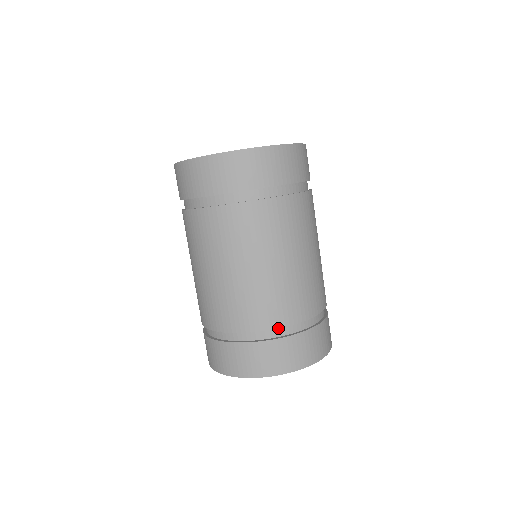
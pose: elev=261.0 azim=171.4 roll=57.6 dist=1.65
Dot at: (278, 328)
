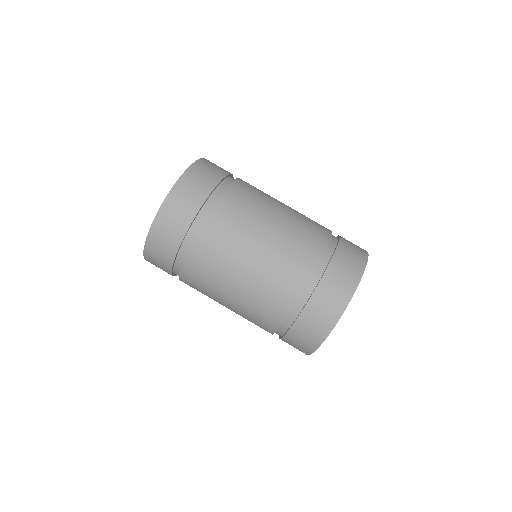
Dot at: (330, 237)
